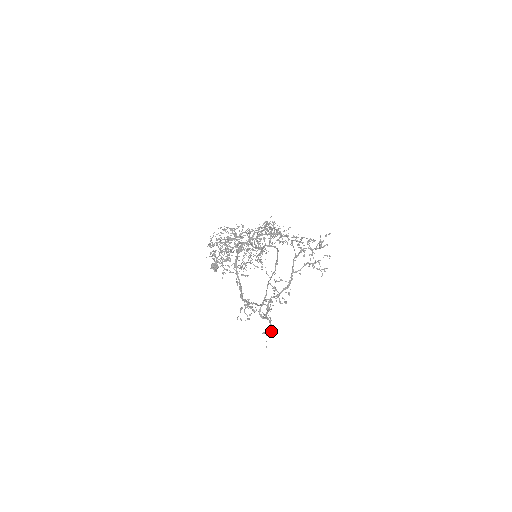
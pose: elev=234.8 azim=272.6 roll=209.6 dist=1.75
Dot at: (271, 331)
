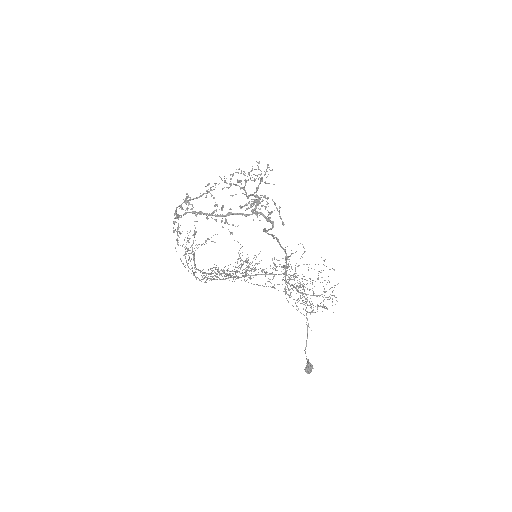
Dot at: (276, 208)
